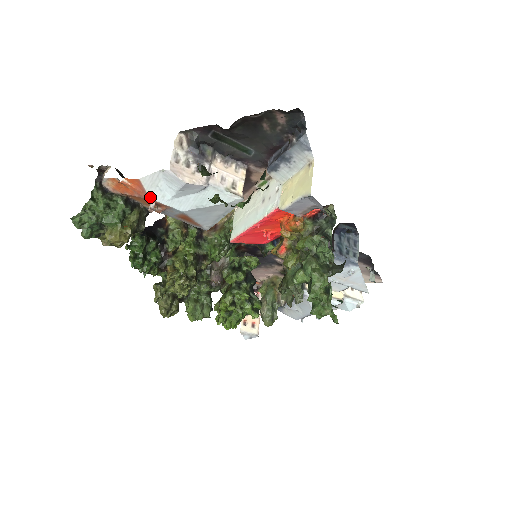
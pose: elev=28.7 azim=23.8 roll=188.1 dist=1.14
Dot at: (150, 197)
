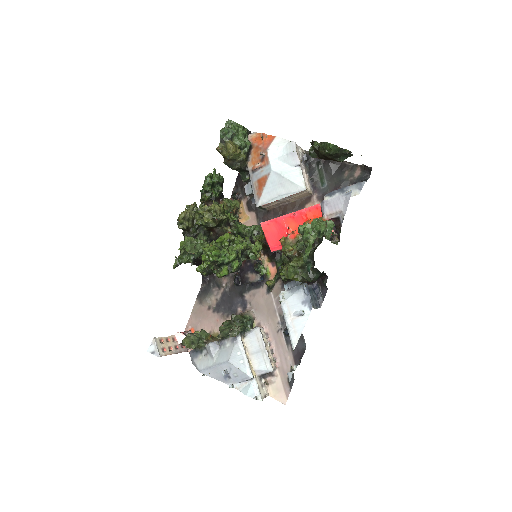
Dot at: (268, 149)
